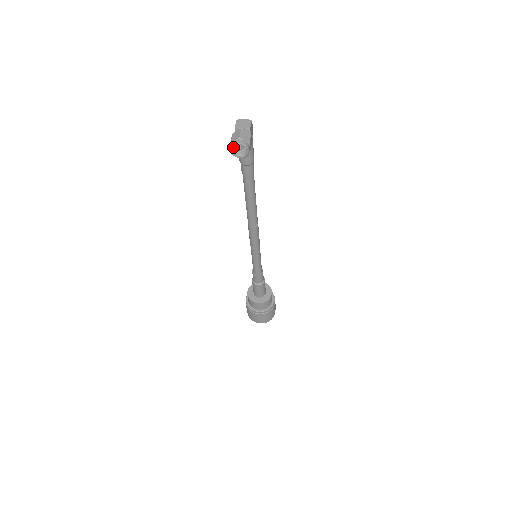
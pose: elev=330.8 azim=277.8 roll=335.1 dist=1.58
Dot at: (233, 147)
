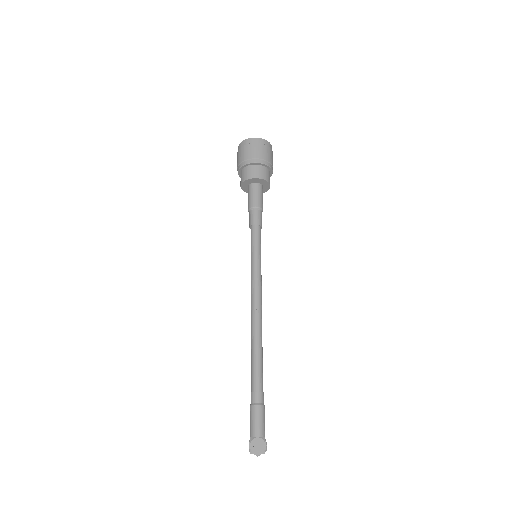
Dot at: occluded
